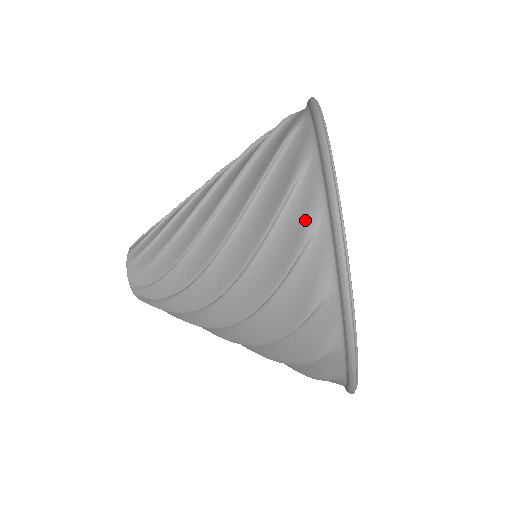
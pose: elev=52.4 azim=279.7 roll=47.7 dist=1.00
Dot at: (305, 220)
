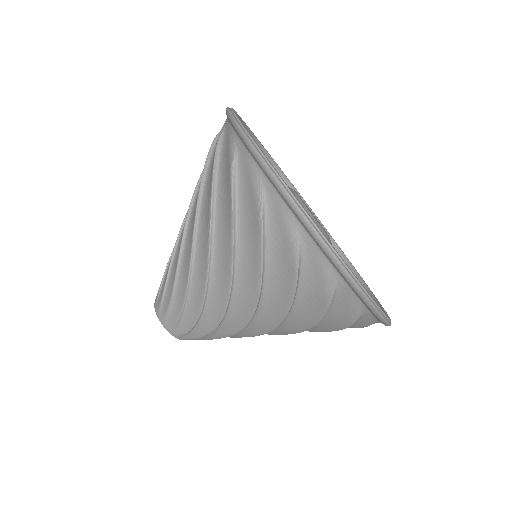
Dot at: (253, 192)
